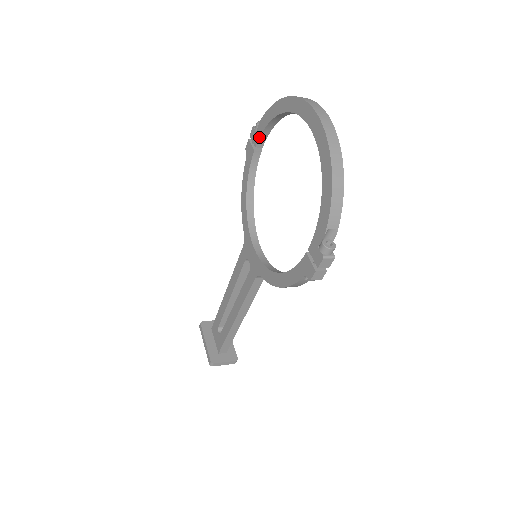
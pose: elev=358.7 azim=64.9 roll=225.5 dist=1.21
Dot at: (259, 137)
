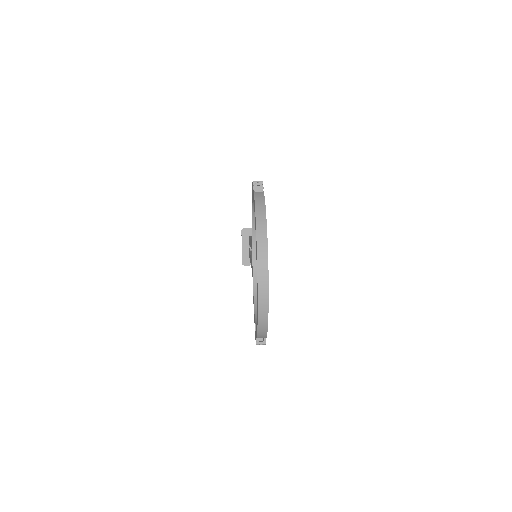
Dot at: (253, 201)
